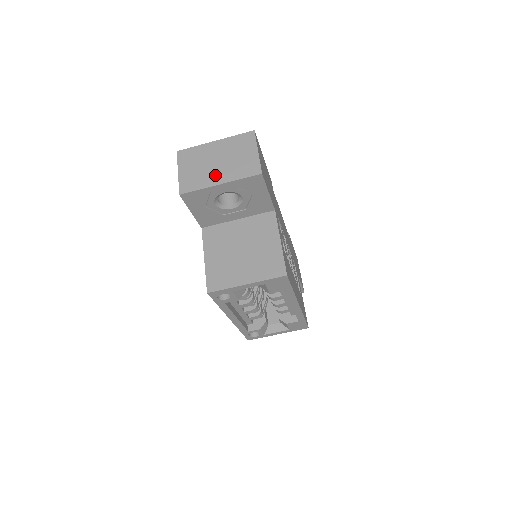
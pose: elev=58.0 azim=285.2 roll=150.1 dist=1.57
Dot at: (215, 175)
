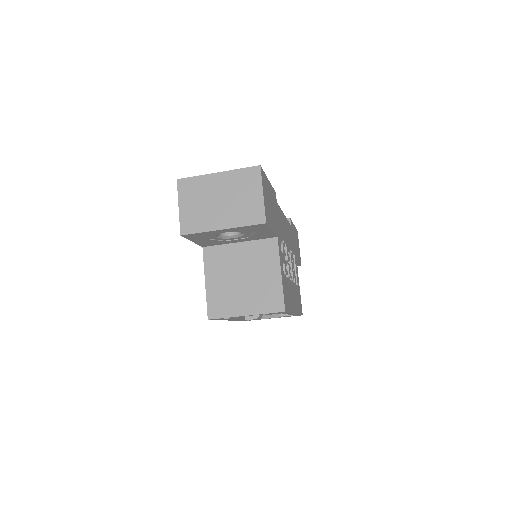
Dot at: (217, 217)
